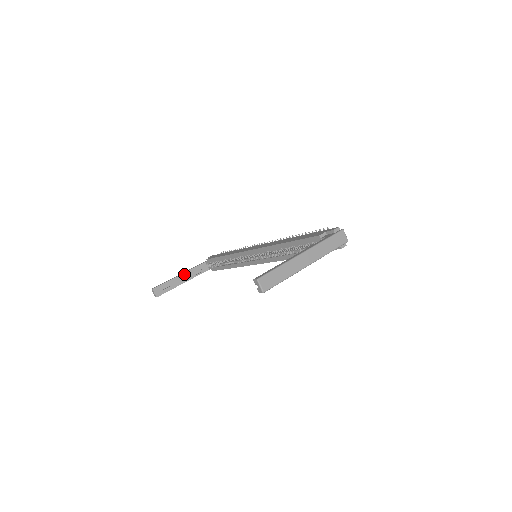
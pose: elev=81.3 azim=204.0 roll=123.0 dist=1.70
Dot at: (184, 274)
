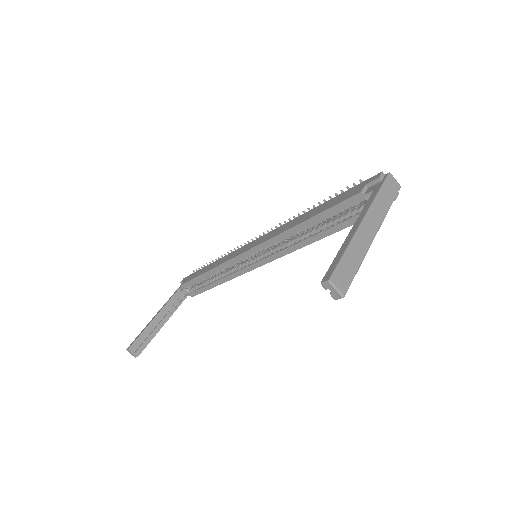
Dot at: (160, 314)
